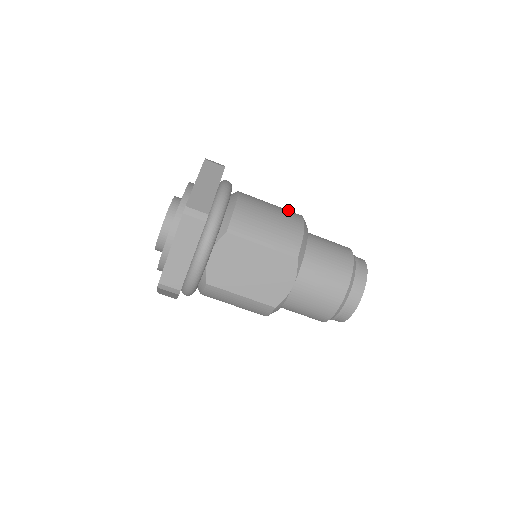
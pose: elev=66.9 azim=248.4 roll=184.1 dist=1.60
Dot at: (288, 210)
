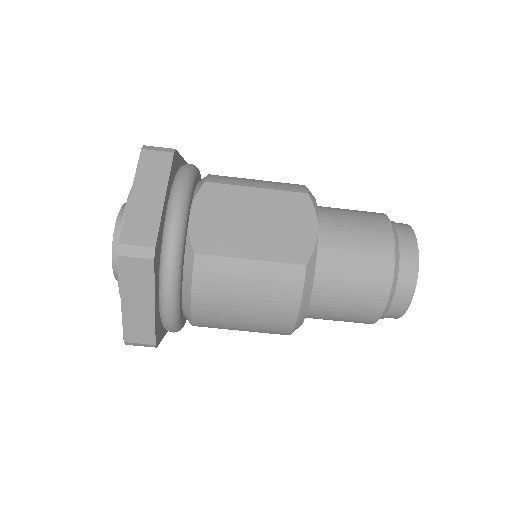
Dot at: occluded
